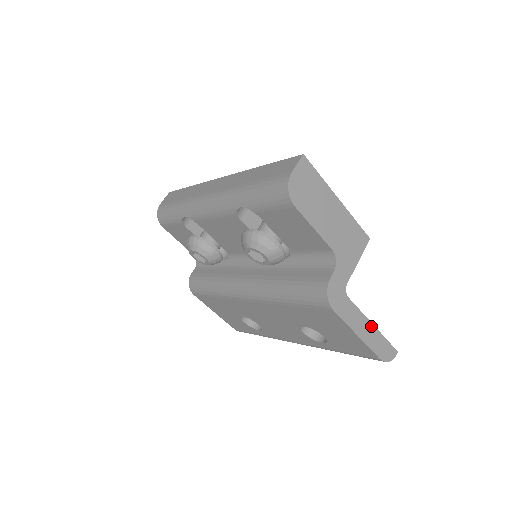
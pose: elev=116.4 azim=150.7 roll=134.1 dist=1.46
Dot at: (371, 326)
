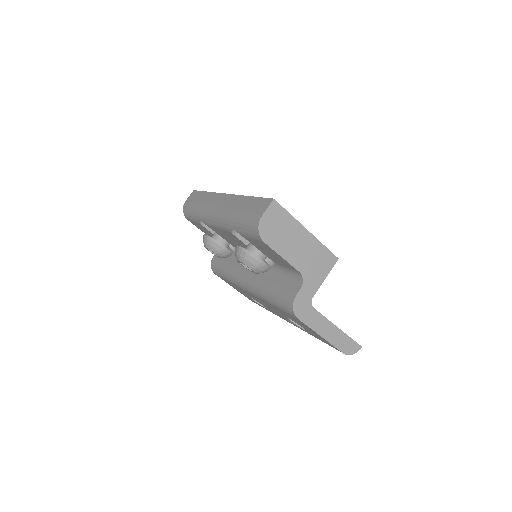
Dot at: (335, 328)
